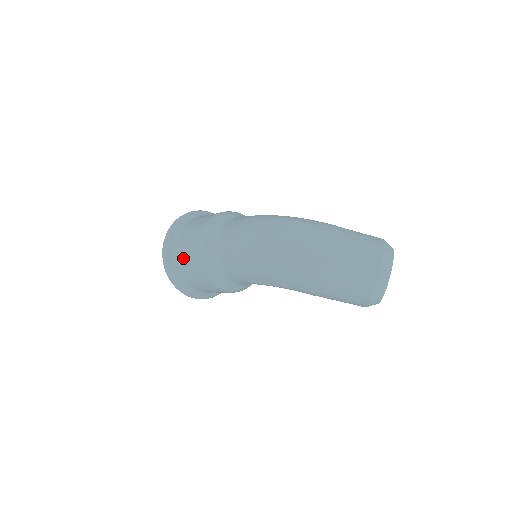
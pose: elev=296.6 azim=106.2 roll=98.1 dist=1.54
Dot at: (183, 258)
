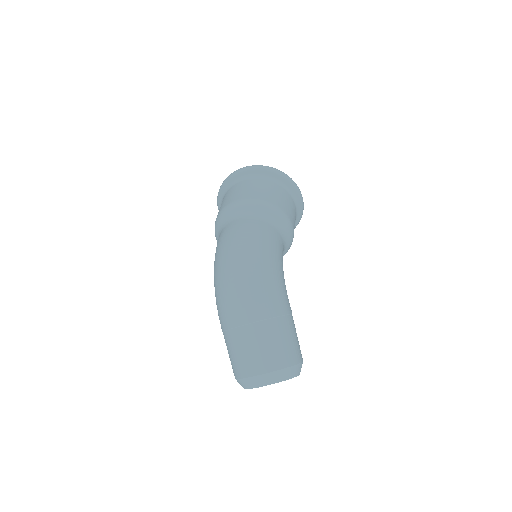
Dot at: (224, 199)
